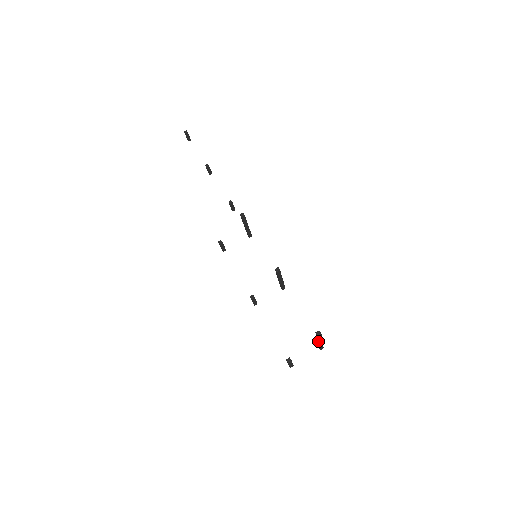
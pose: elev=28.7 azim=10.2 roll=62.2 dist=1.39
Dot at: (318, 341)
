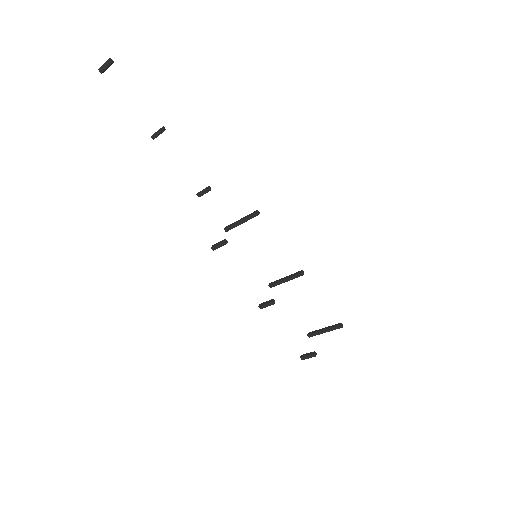
Dot at: occluded
